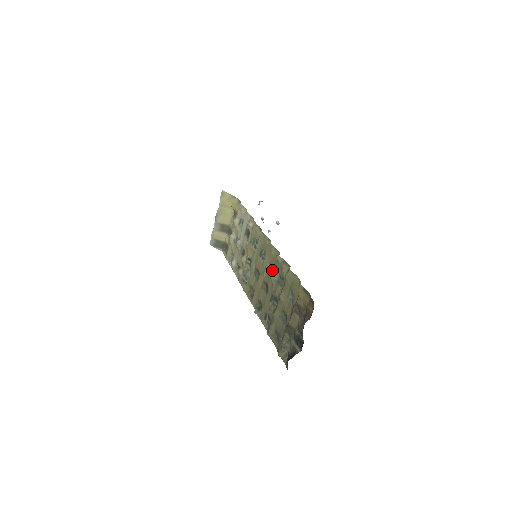
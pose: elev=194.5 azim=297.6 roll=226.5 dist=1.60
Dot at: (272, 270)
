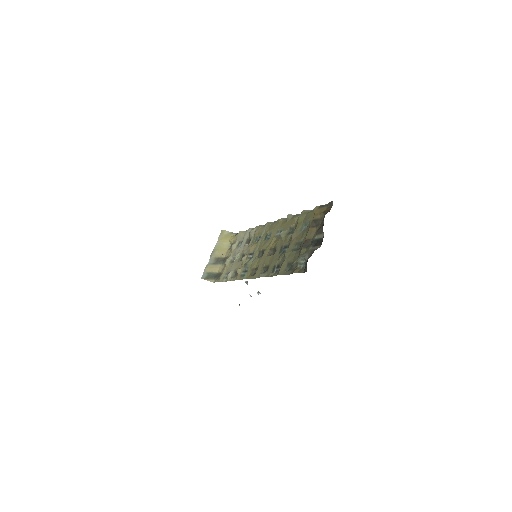
Dot at: occluded
